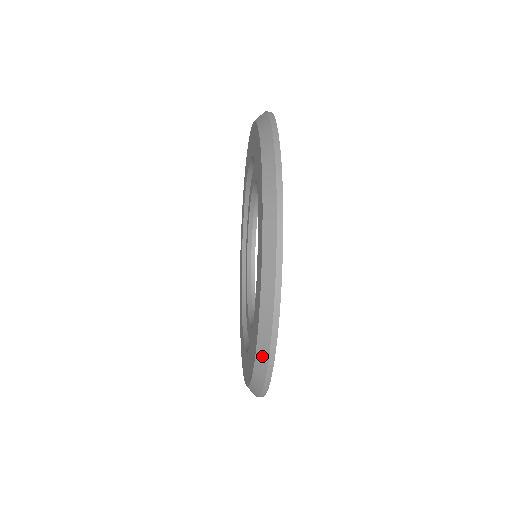
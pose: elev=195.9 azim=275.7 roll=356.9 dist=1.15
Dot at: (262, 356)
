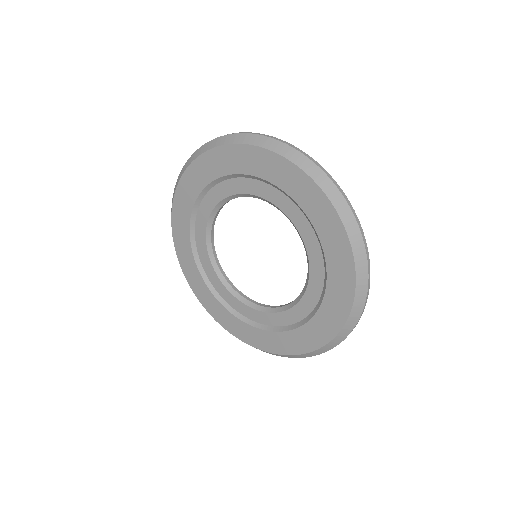
Dot at: (354, 317)
